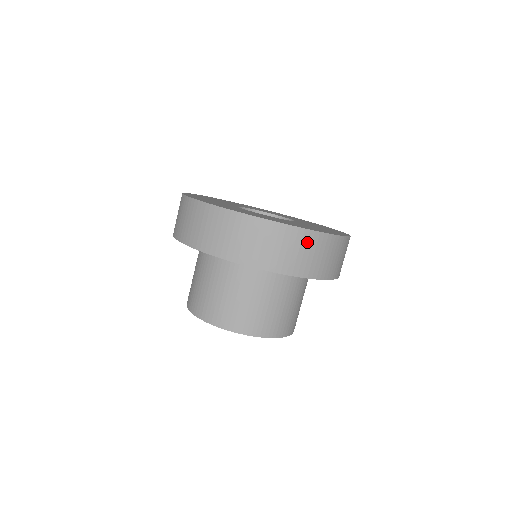
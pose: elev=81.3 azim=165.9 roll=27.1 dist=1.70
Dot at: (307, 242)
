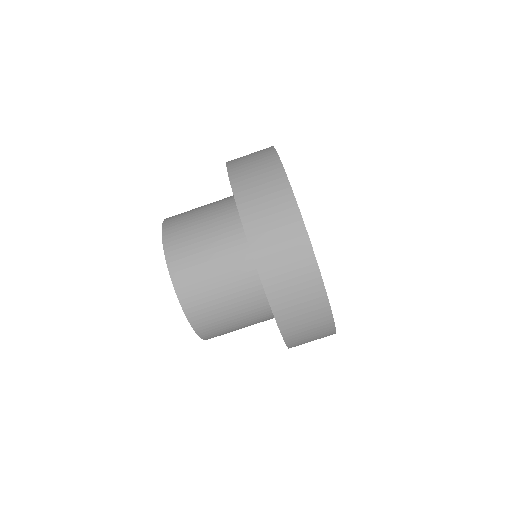
Dot at: (319, 319)
